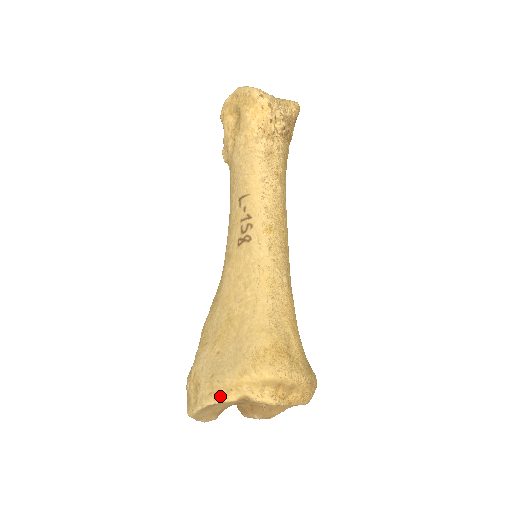
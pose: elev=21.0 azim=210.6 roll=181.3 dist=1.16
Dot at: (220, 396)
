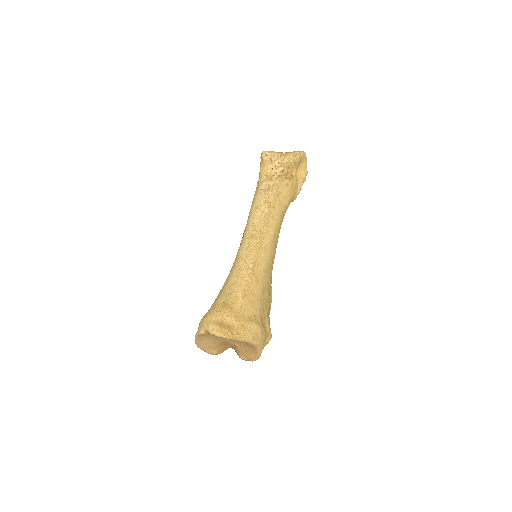
Dot at: (198, 331)
